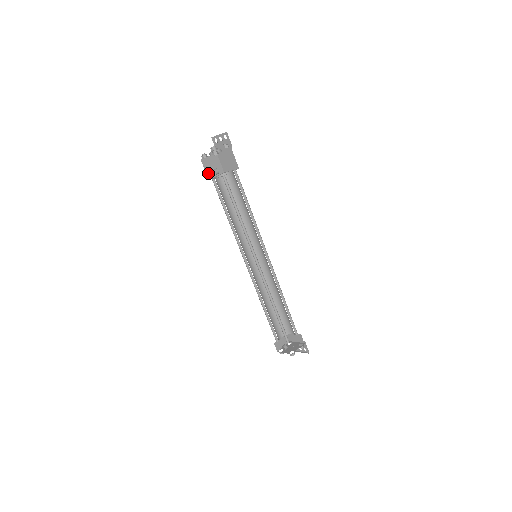
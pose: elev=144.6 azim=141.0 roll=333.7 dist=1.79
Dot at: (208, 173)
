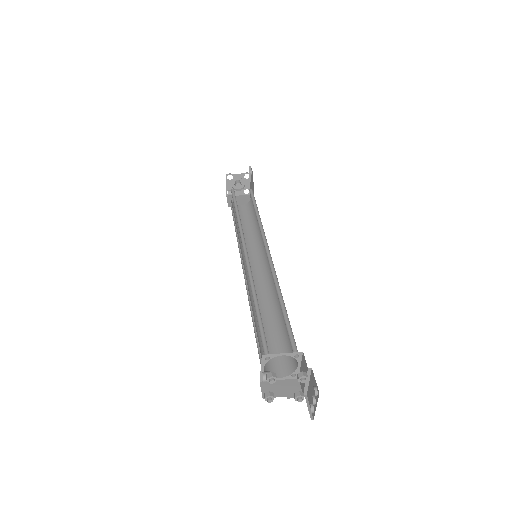
Dot at: (231, 204)
